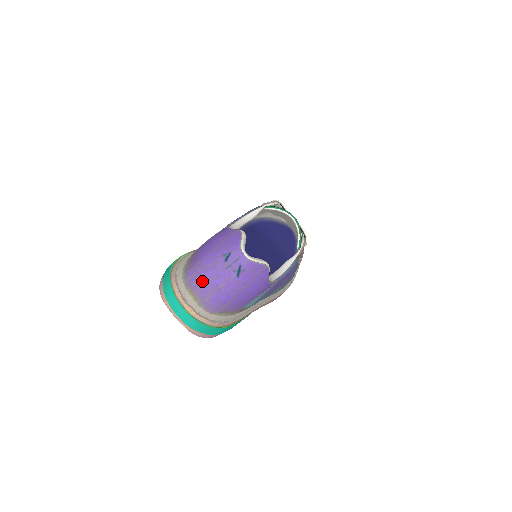
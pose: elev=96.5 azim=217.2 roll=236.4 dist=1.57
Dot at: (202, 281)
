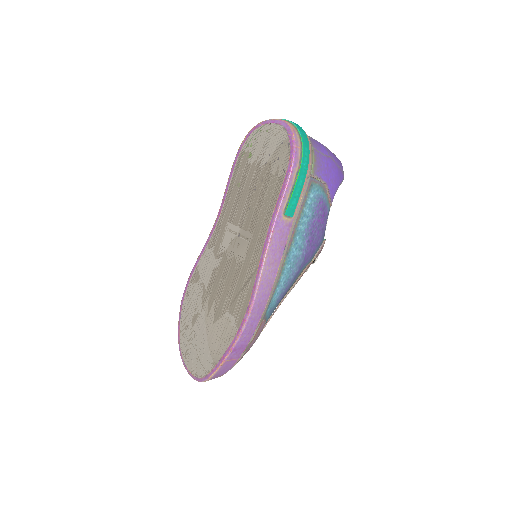
Dot at: occluded
